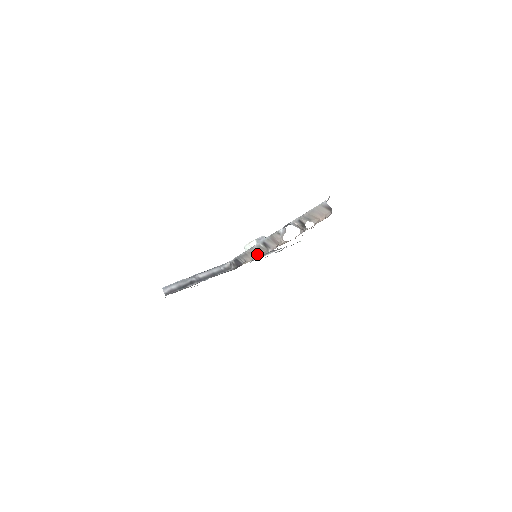
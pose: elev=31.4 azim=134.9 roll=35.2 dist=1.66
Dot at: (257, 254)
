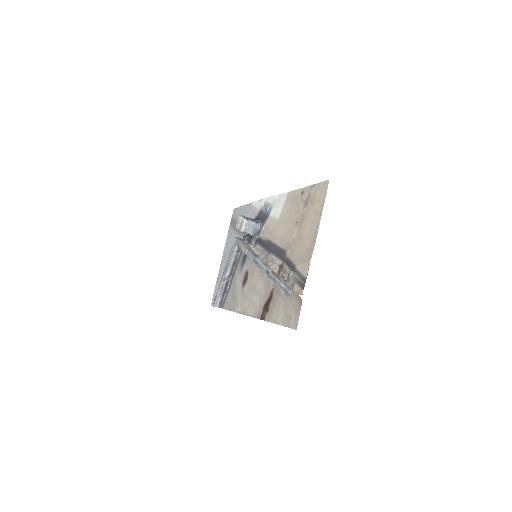
Dot at: occluded
